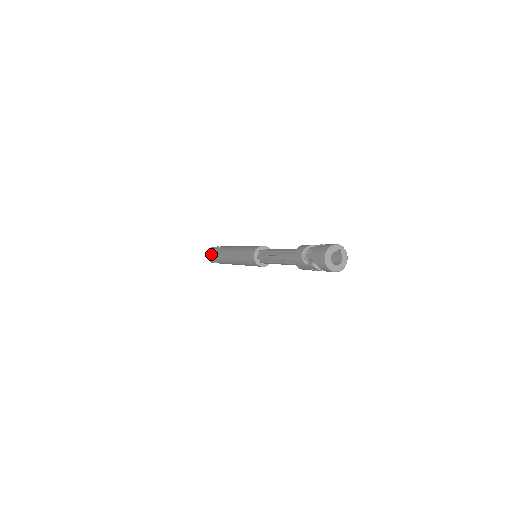
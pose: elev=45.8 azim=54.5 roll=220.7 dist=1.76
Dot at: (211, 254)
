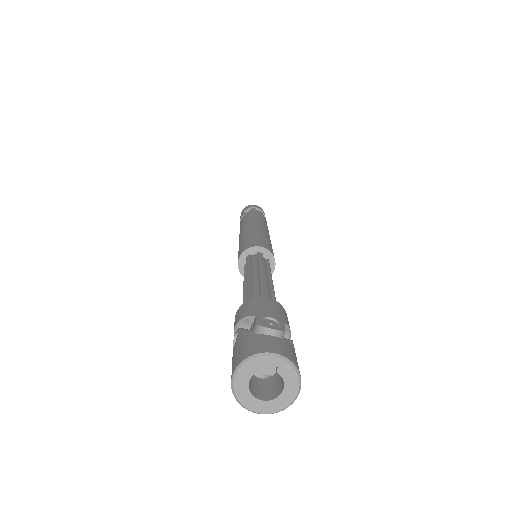
Dot at: occluded
